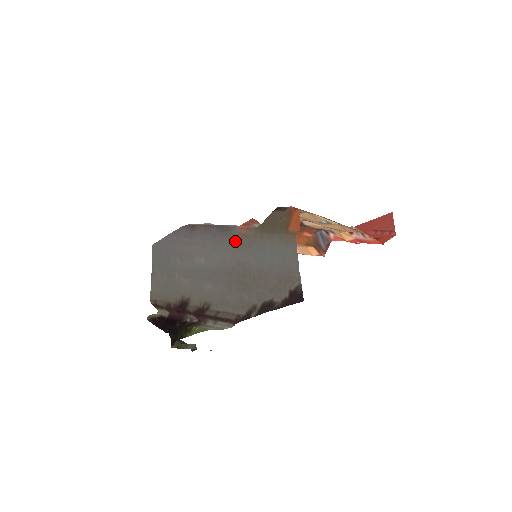
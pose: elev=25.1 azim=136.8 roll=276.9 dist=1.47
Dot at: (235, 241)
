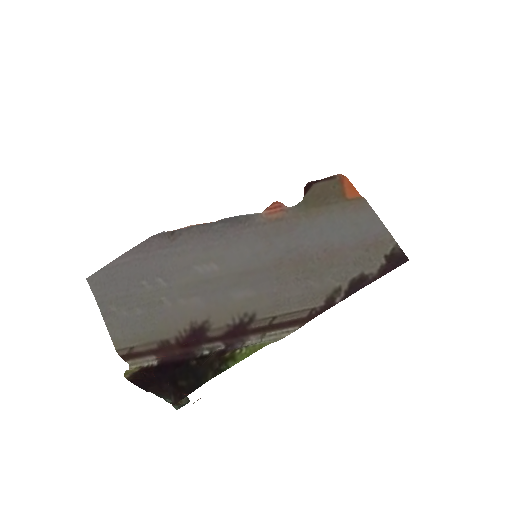
Dot at: (264, 230)
